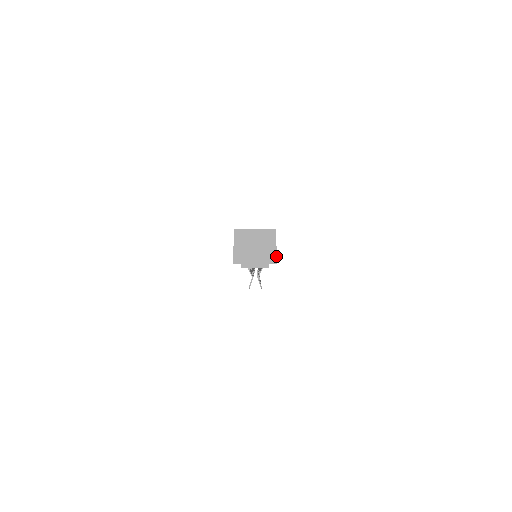
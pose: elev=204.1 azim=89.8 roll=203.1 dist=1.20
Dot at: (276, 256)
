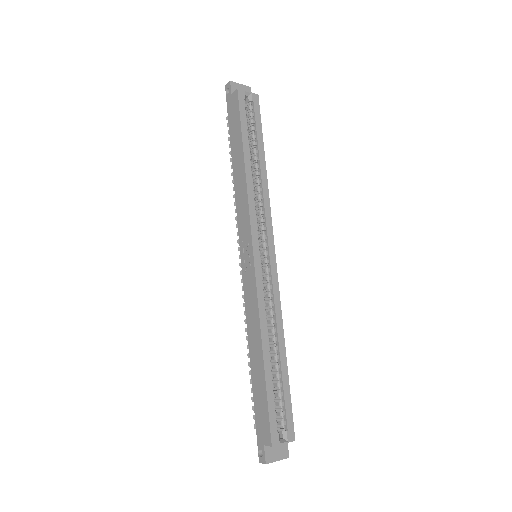
Dot at: (285, 457)
